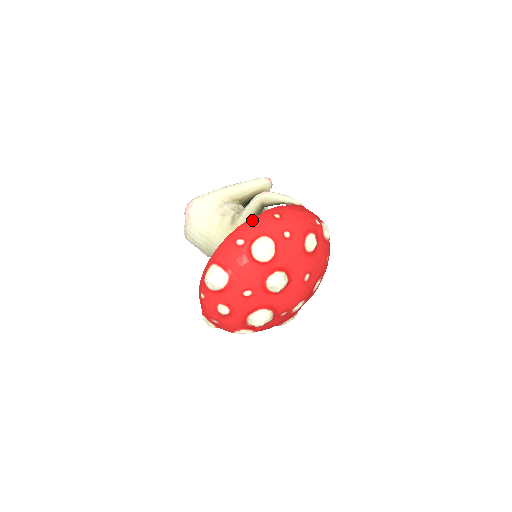
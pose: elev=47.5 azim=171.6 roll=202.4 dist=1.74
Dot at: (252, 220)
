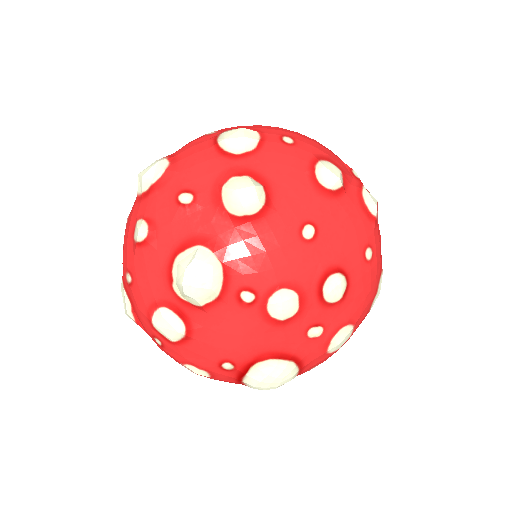
Dot at: occluded
